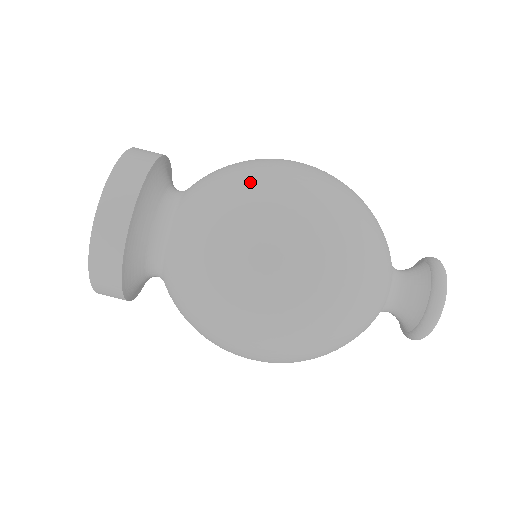
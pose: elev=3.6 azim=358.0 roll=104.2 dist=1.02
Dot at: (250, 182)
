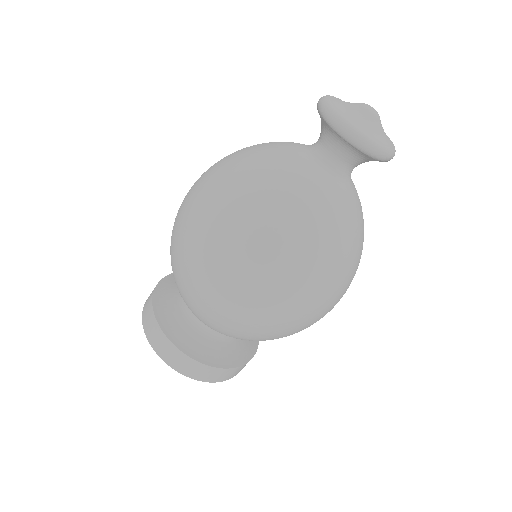
Dot at: occluded
